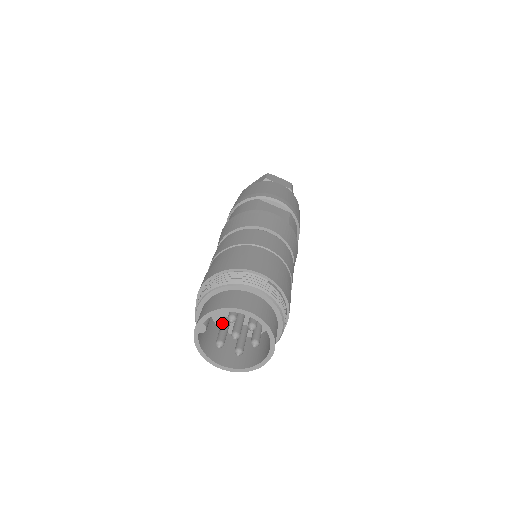
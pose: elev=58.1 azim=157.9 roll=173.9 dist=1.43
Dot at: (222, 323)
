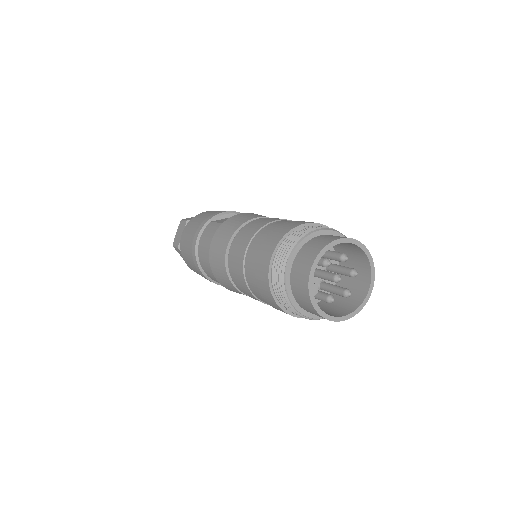
Dot at: occluded
